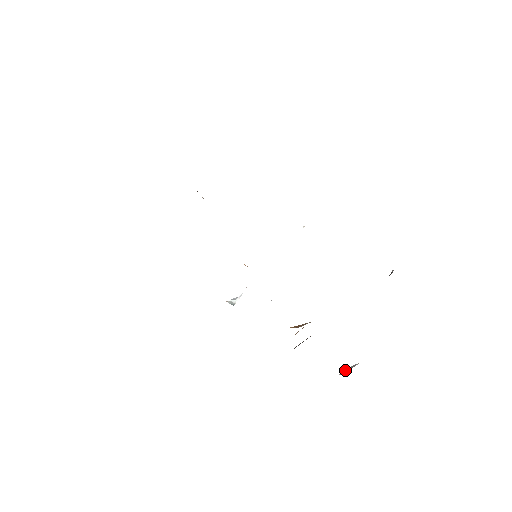
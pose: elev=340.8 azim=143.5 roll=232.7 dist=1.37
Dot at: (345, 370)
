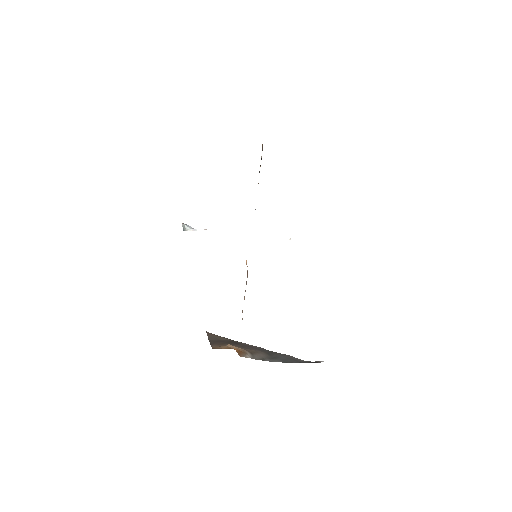
Dot at: occluded
